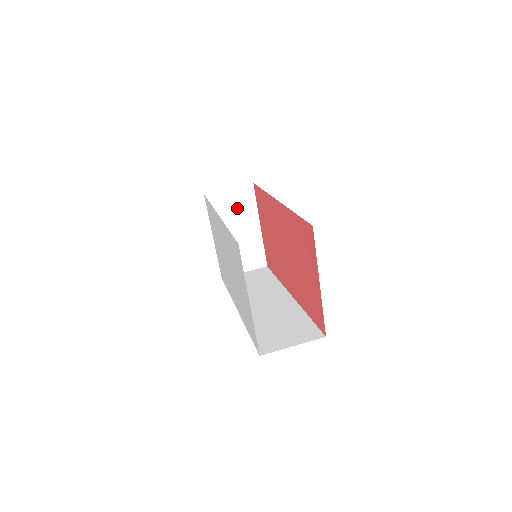
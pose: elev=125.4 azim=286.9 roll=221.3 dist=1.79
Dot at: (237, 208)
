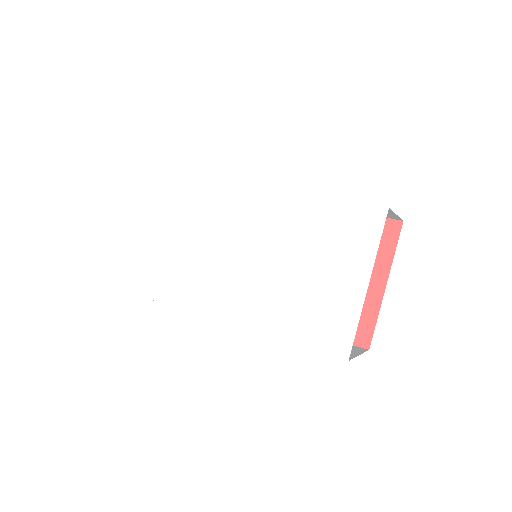
Dot at: occluded
